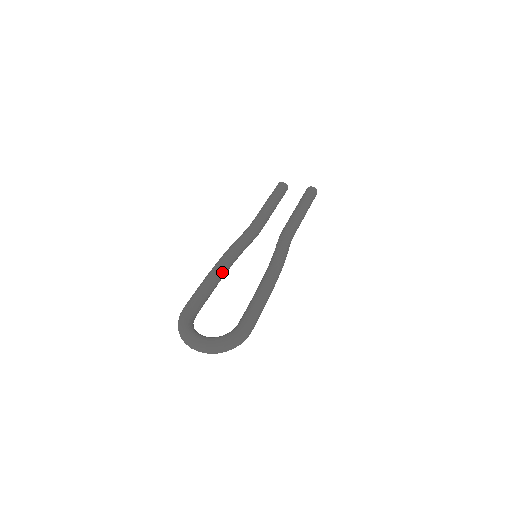
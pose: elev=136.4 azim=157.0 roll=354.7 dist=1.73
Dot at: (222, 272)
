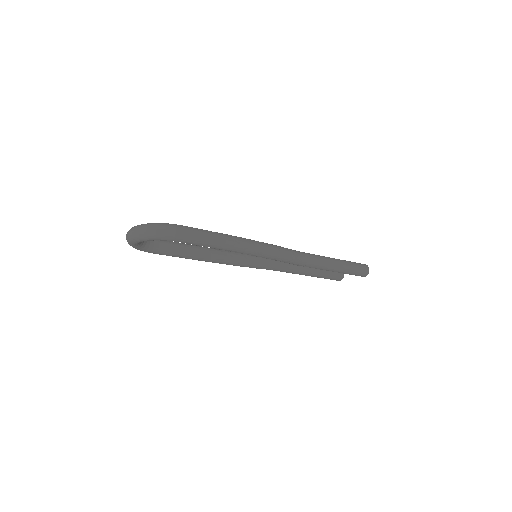
Dot at: (213, 251)
